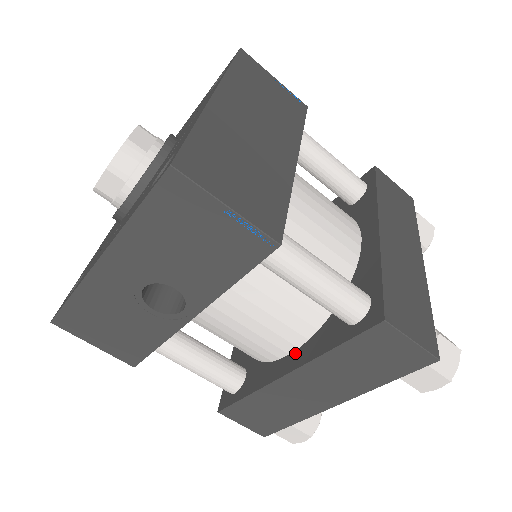
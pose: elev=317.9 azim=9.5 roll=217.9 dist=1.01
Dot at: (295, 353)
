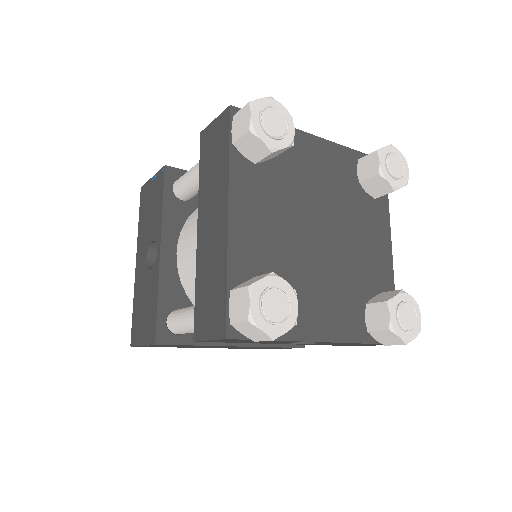
Dot at: occluded
